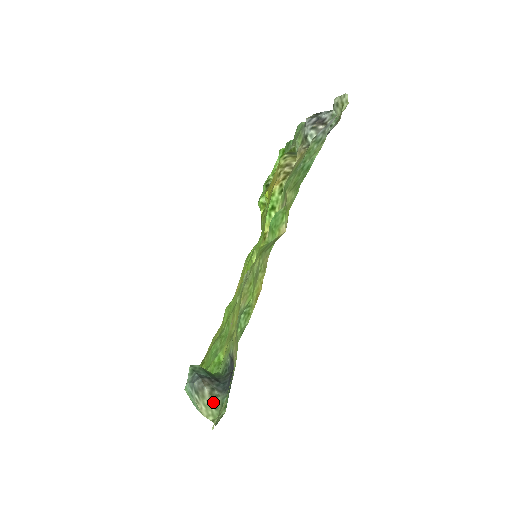
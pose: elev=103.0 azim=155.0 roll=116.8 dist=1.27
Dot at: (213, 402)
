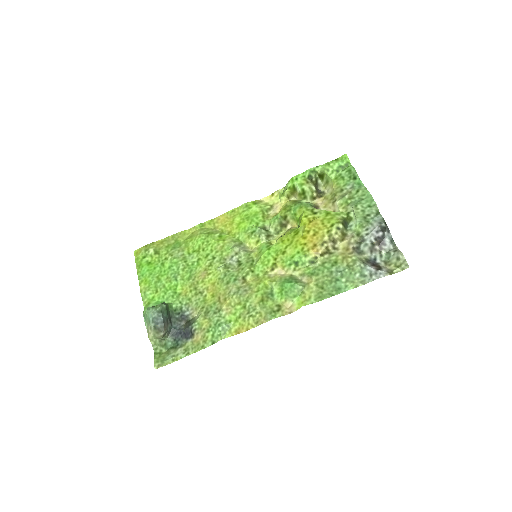
Dot at: (161, 338)
